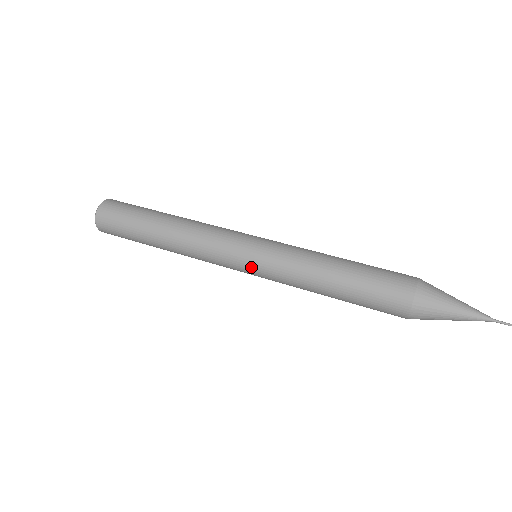
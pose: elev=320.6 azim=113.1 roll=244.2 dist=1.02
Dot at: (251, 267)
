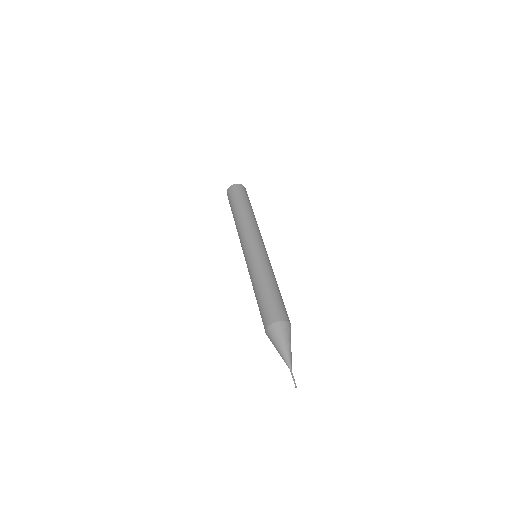
Dot at: (247, 254)
